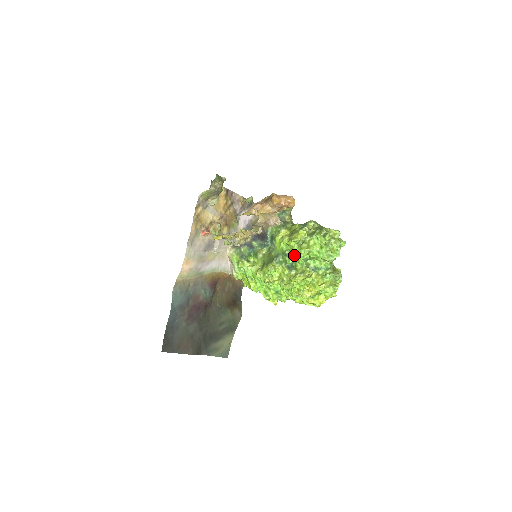
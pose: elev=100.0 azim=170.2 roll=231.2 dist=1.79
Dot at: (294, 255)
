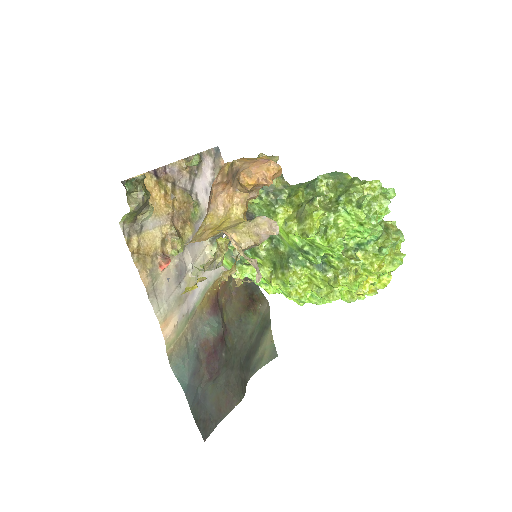
Dot at: (321, 252)
